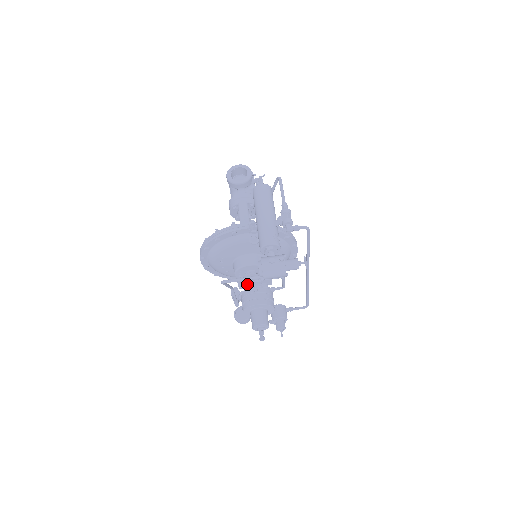
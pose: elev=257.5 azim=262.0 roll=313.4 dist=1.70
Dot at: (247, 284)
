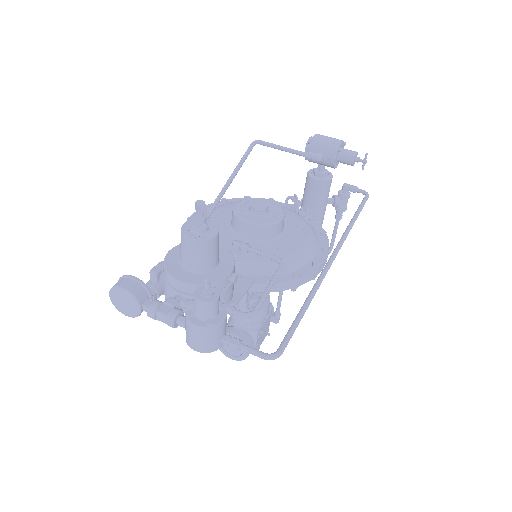
Dot at: occluded
